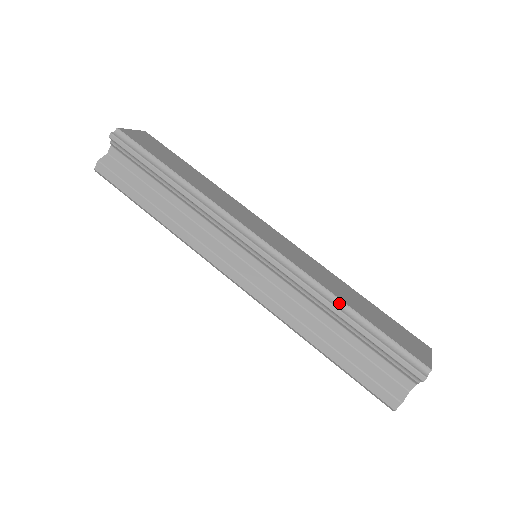
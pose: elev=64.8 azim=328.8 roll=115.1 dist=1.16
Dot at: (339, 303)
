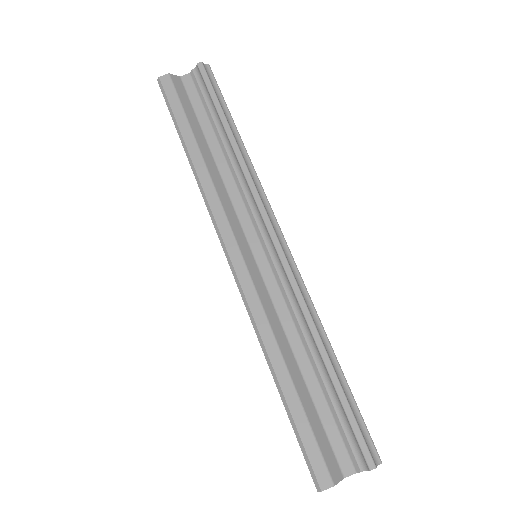
Dot at: (326, 341)
